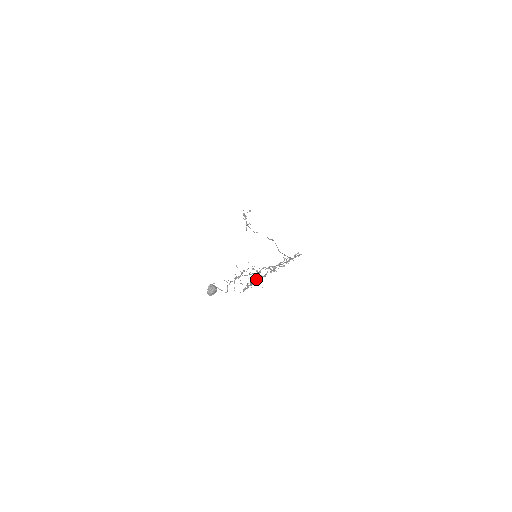
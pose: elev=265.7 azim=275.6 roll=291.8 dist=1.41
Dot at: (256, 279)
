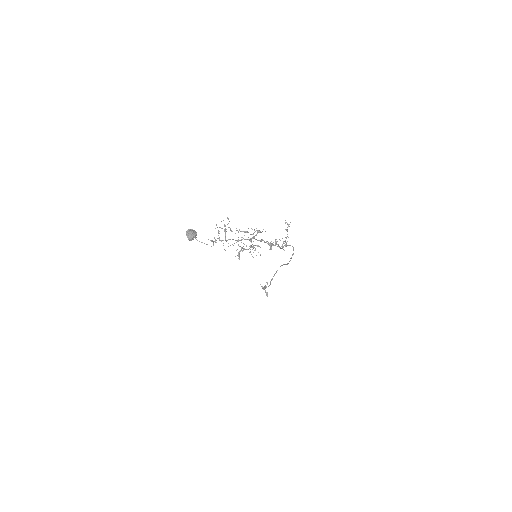
Dot at: (241, 231)
